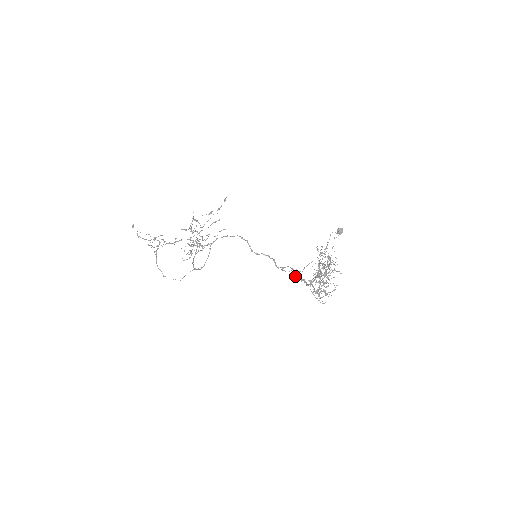
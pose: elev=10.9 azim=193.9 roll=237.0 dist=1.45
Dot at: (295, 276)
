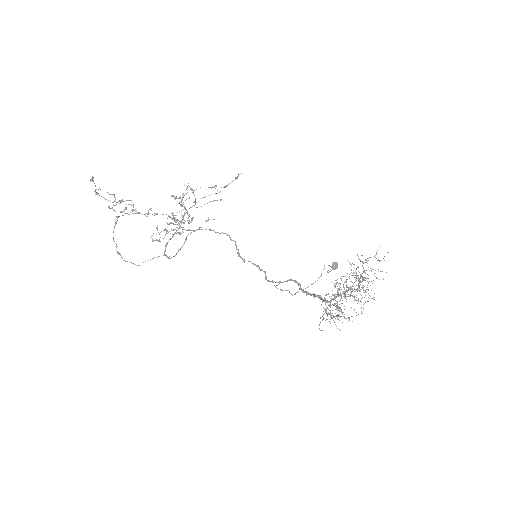
Dot at: (302, 291)
